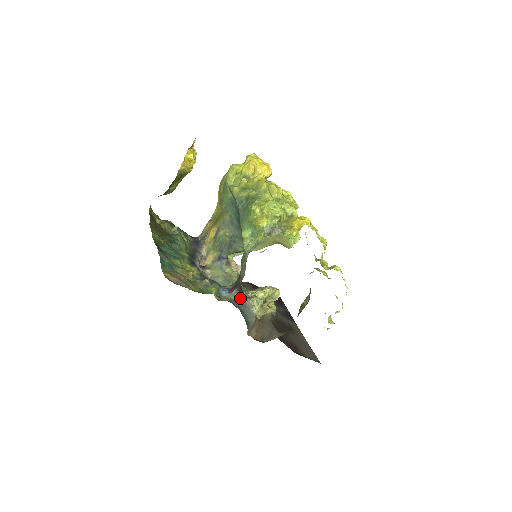
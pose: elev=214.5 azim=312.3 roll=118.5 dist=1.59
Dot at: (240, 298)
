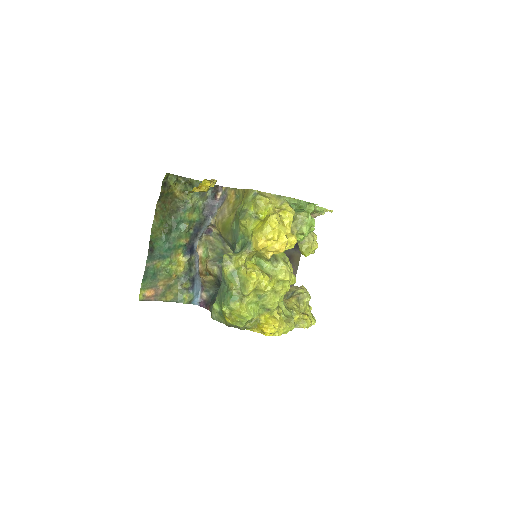
Dot at: occluded
